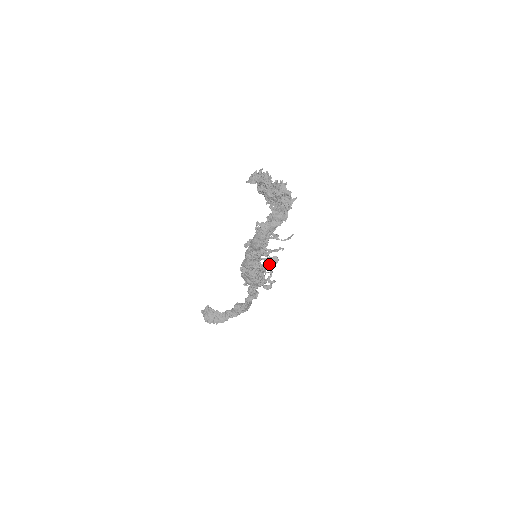
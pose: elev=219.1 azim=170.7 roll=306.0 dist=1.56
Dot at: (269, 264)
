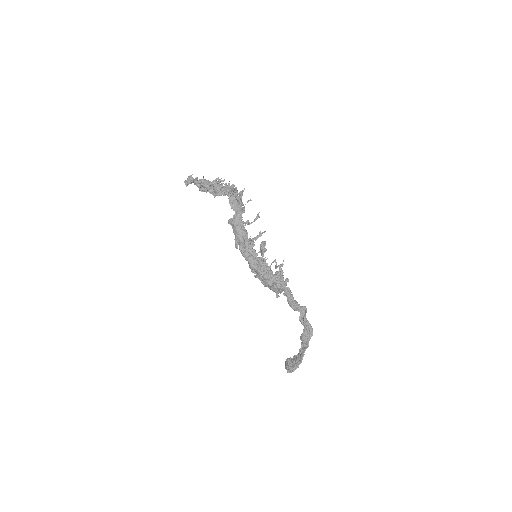
Dot at: (261, 249)
